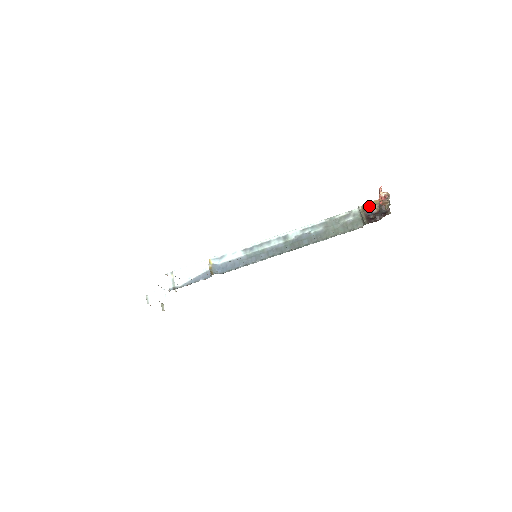
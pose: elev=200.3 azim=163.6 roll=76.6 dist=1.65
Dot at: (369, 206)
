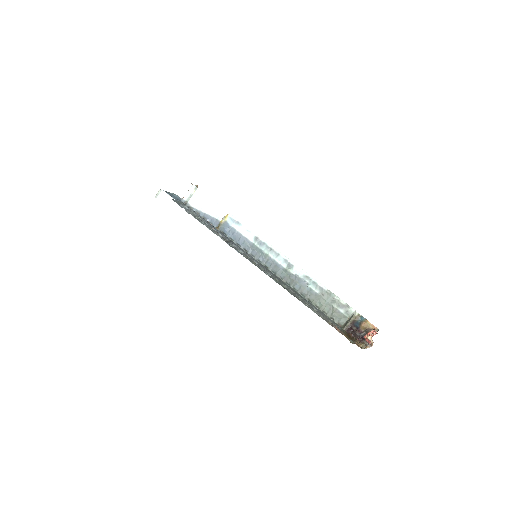
Dot at: (362, 321)
